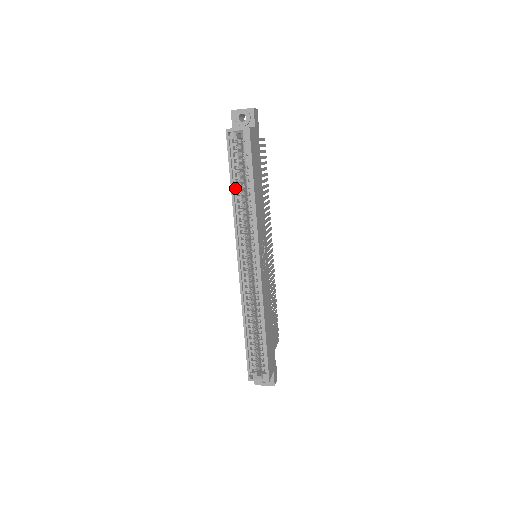
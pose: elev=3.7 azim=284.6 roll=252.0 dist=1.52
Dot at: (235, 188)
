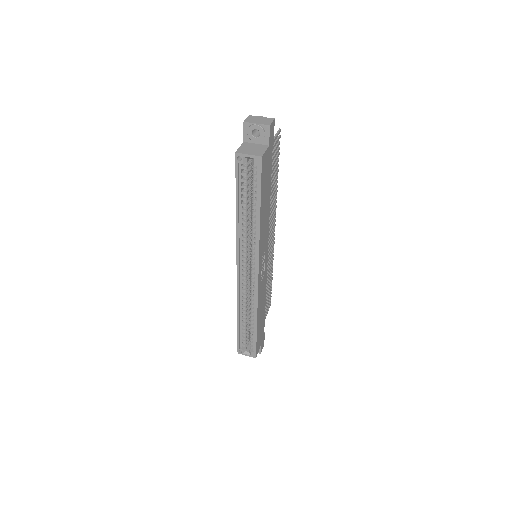
Dot at: (240, 208)
